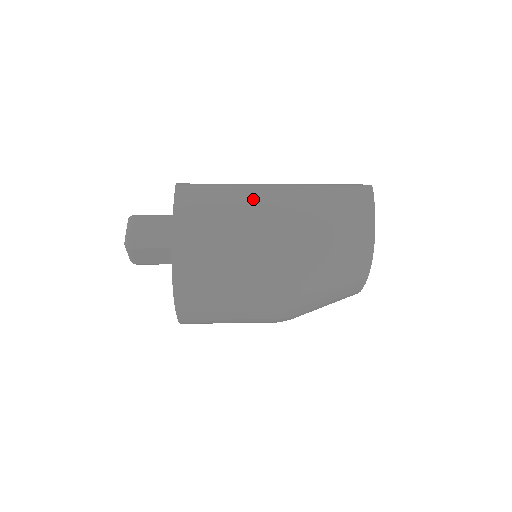
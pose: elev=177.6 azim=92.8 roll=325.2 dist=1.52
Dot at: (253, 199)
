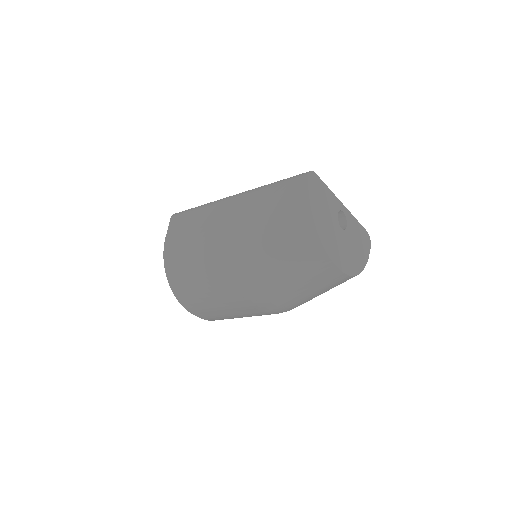
Dot at: (214, 215)
